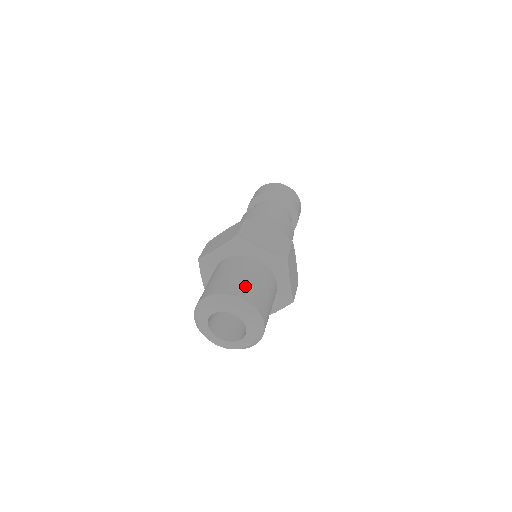
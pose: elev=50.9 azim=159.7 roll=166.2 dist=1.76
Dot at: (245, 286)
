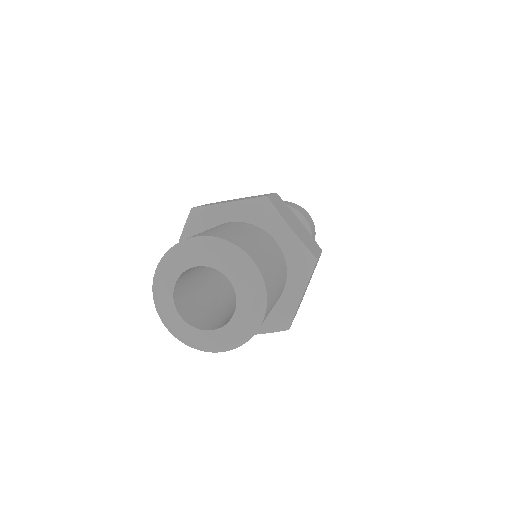
Dot at: (260, 253)
